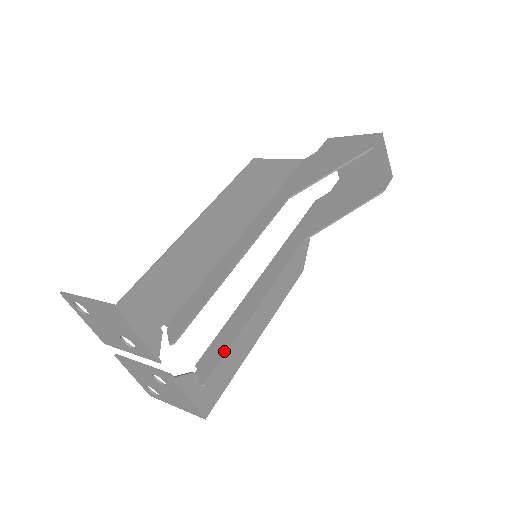
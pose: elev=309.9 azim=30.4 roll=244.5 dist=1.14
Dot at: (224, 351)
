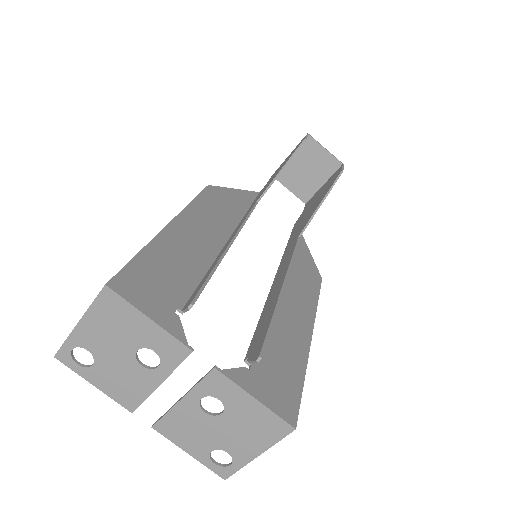
Dot at: (267, 327)
